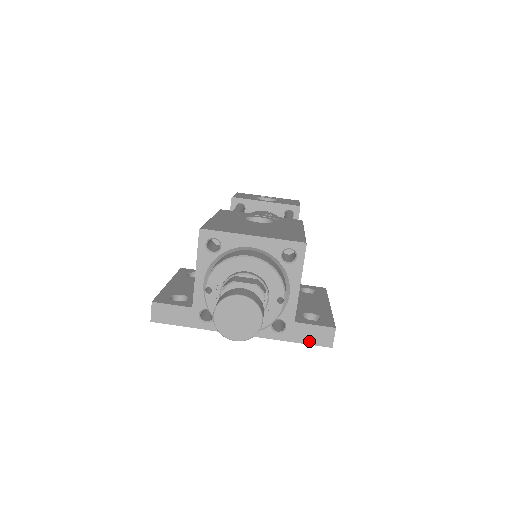
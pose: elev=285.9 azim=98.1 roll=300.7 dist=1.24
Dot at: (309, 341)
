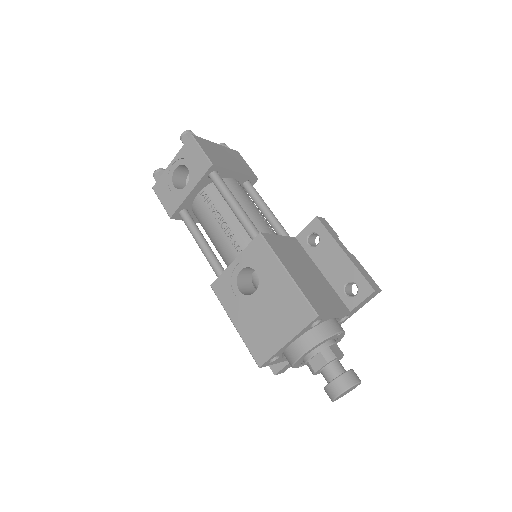
Dot at: occluded
